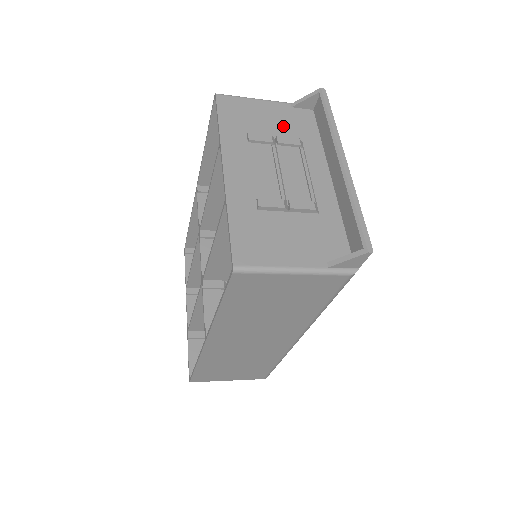
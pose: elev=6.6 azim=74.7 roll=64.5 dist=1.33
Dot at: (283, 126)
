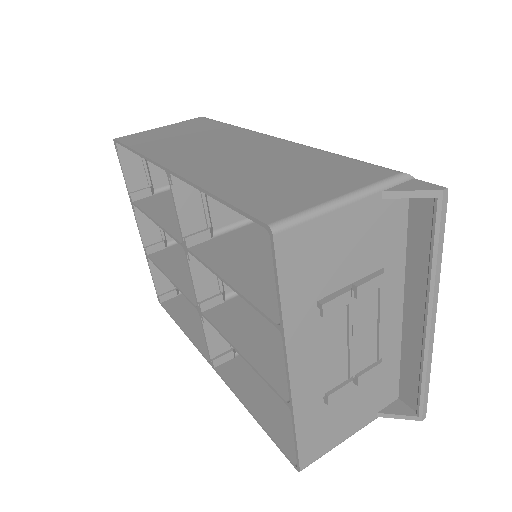
Dot at: (365, 250)
